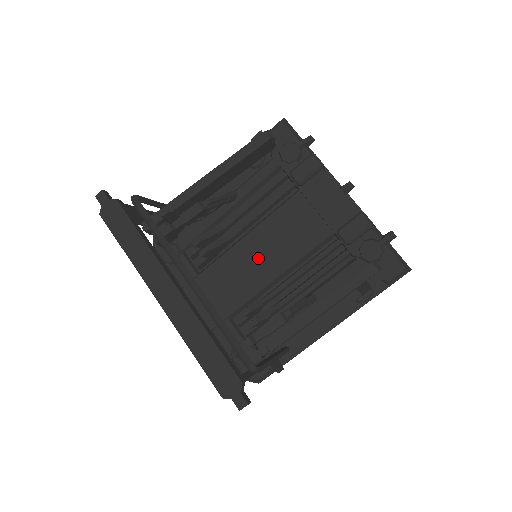
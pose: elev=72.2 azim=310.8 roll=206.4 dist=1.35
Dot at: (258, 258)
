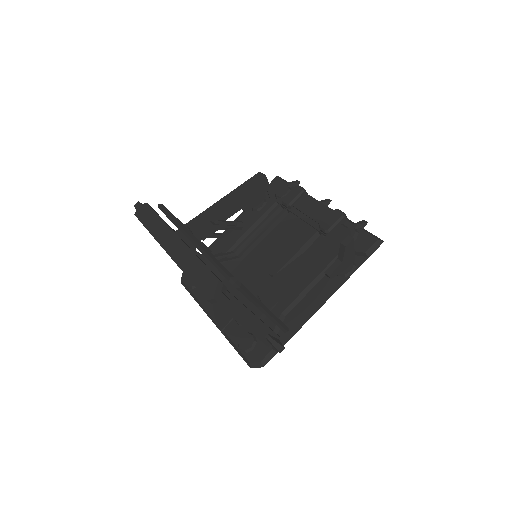
Dot at: (260, 264)
